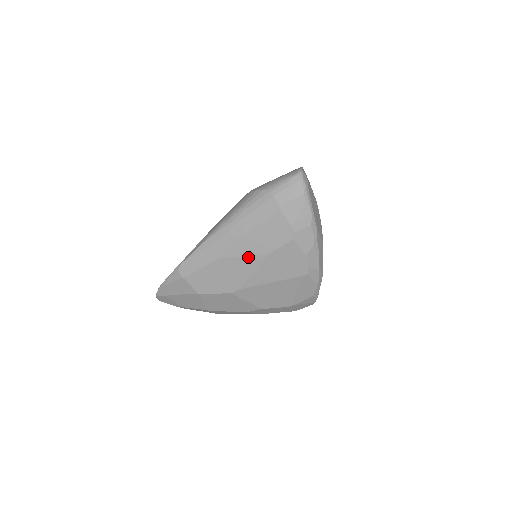
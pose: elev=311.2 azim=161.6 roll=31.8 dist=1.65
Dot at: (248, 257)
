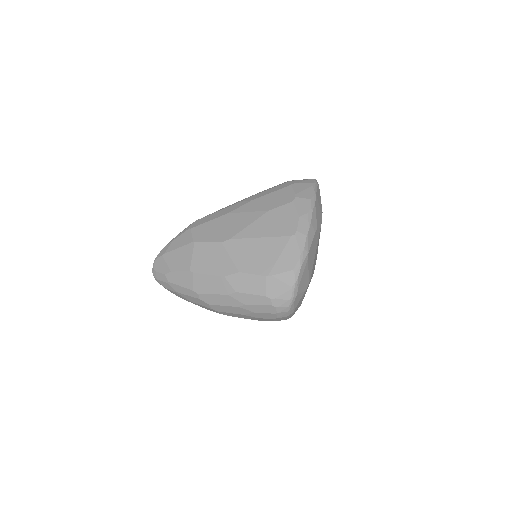
Dot at: (251, 213)
